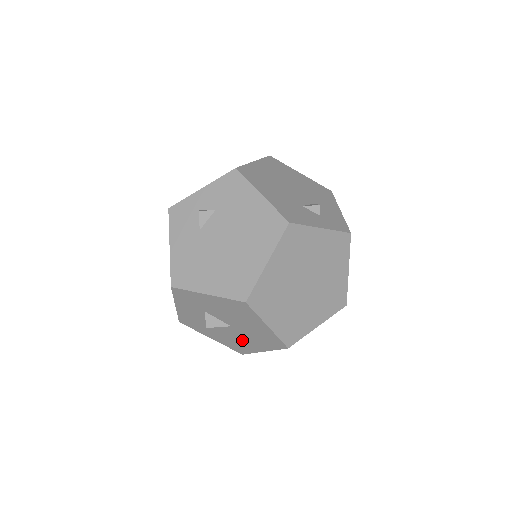
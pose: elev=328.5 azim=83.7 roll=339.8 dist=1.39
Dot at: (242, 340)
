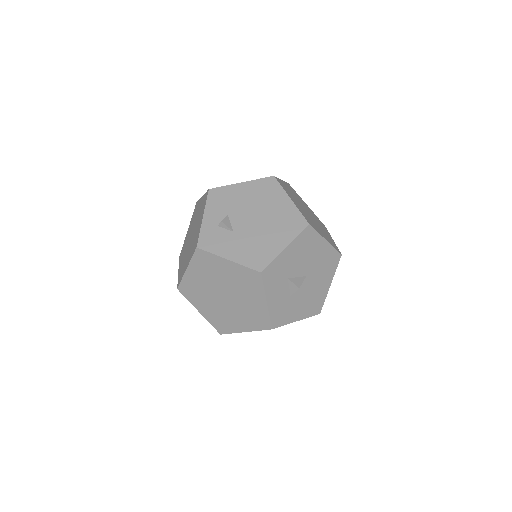
Dot at: (316, 288)
